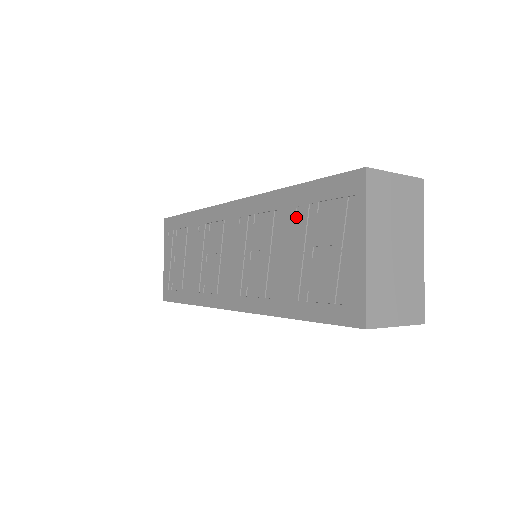
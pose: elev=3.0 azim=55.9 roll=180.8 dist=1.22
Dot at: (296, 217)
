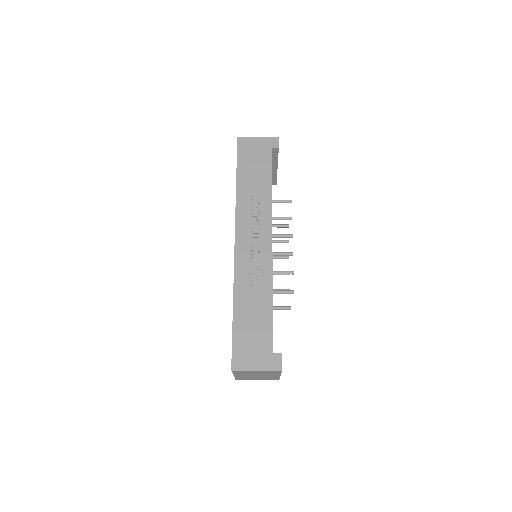
Dot at: occluded
